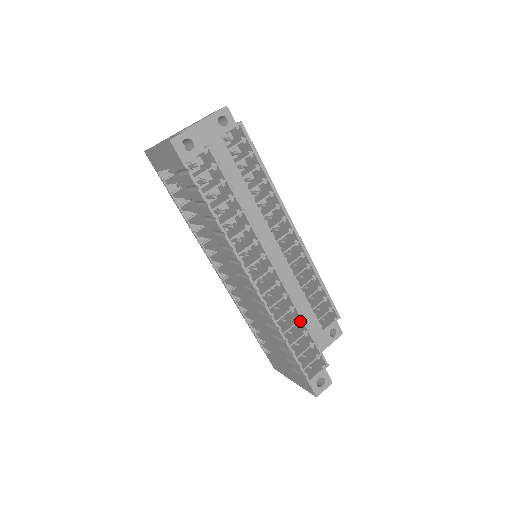
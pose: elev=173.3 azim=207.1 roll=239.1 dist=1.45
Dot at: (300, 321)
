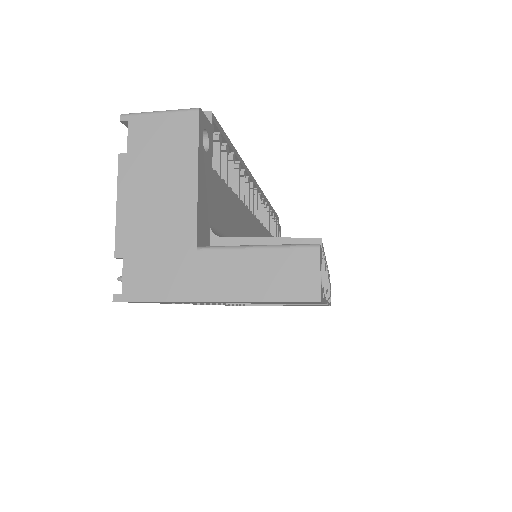
Dot at: occluded
